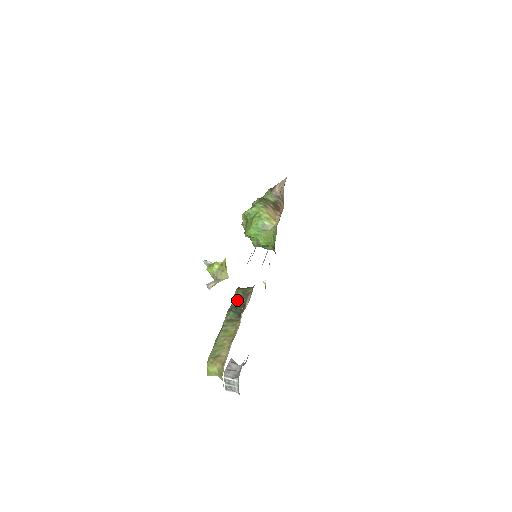
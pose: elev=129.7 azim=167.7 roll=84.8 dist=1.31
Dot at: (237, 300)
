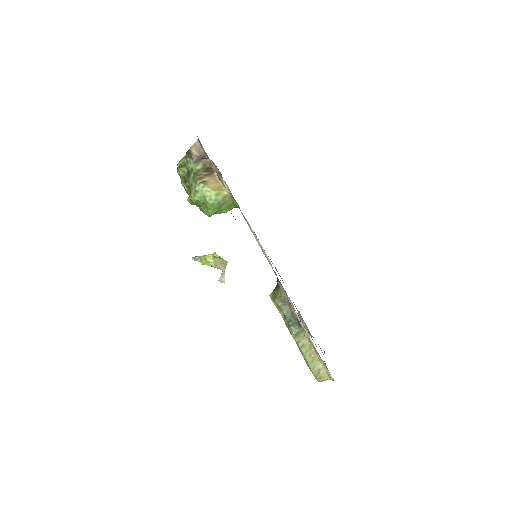
Dot at: (284, 312)
